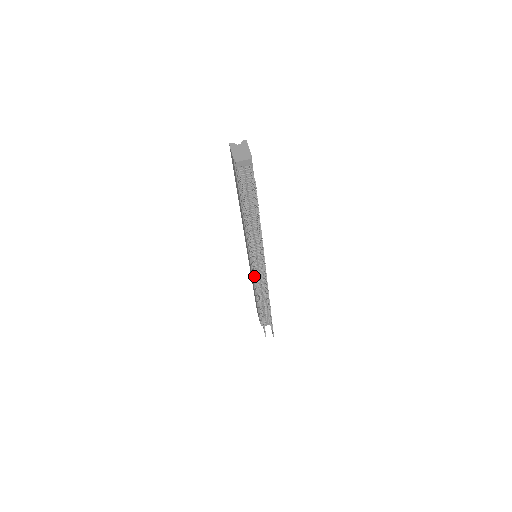
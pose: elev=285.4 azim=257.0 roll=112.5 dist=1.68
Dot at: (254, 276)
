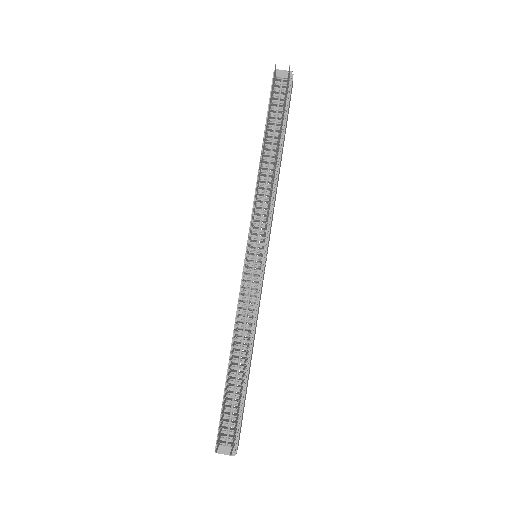
Dot at: (242, 288)
